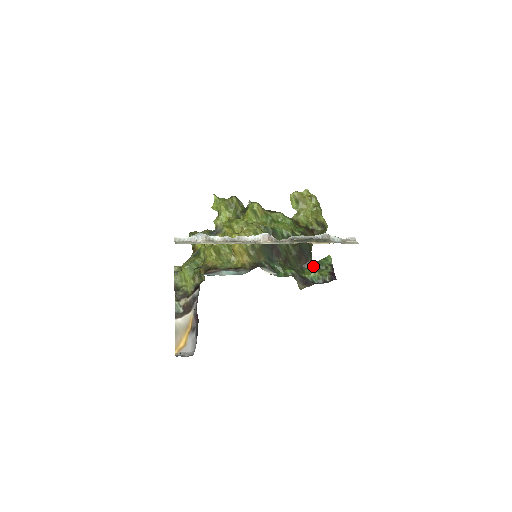
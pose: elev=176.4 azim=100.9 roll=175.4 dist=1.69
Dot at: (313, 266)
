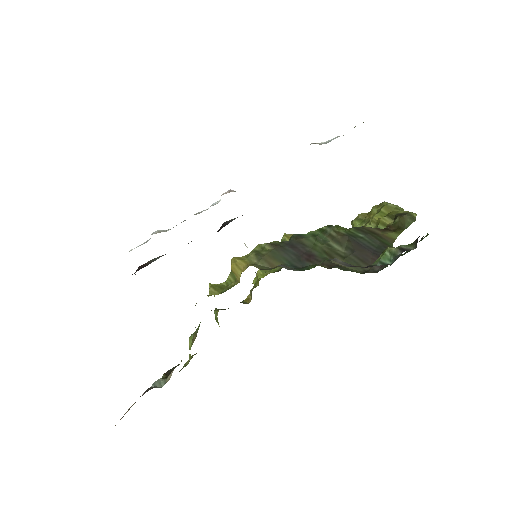
Dot at: occluded
